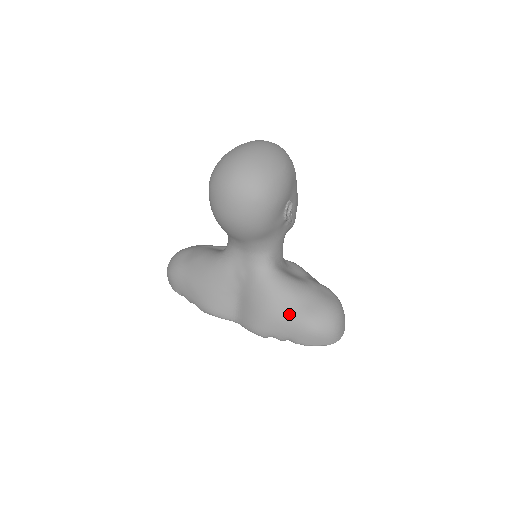
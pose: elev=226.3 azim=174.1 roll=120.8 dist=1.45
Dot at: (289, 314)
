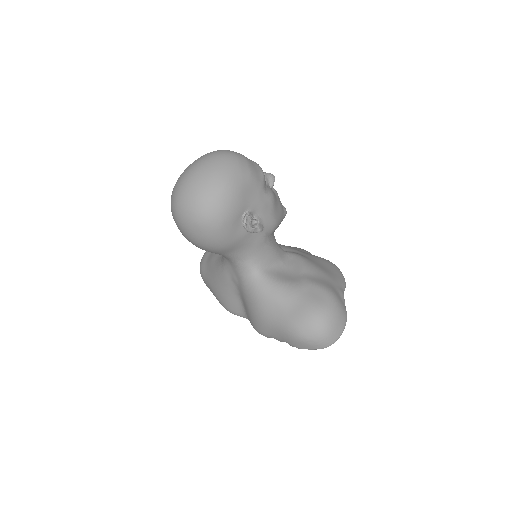
Dot at: (275, 320)
